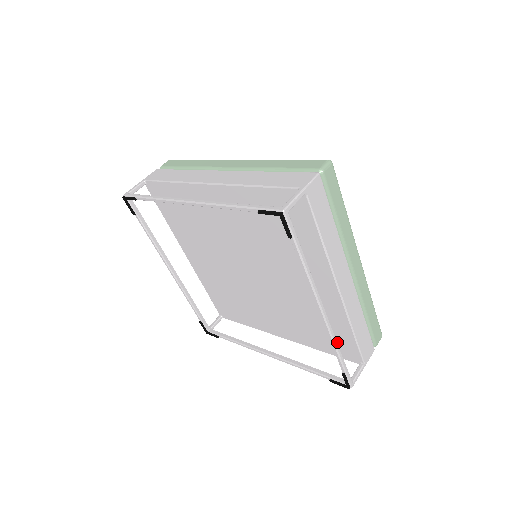
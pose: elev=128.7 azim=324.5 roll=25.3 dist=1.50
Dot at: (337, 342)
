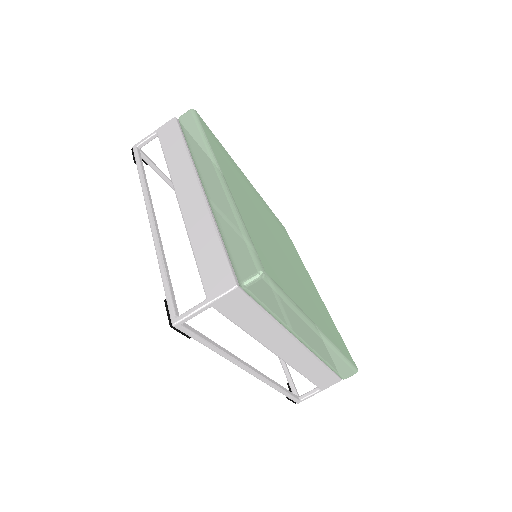
Dot at: occluded
